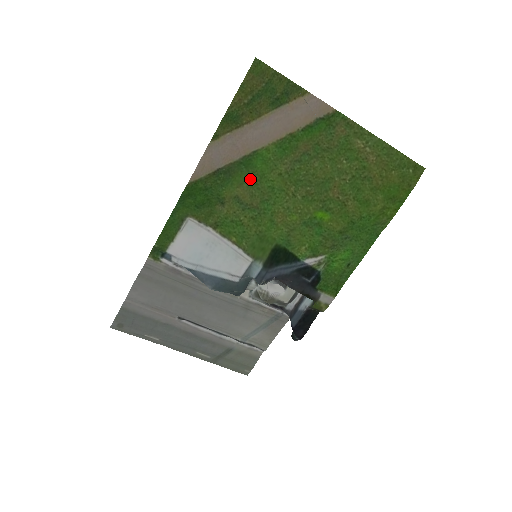
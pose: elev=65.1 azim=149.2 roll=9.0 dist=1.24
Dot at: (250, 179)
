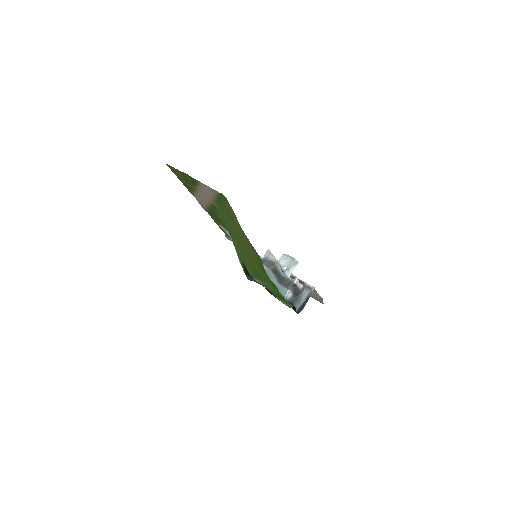
Dot at: (222, 216)
